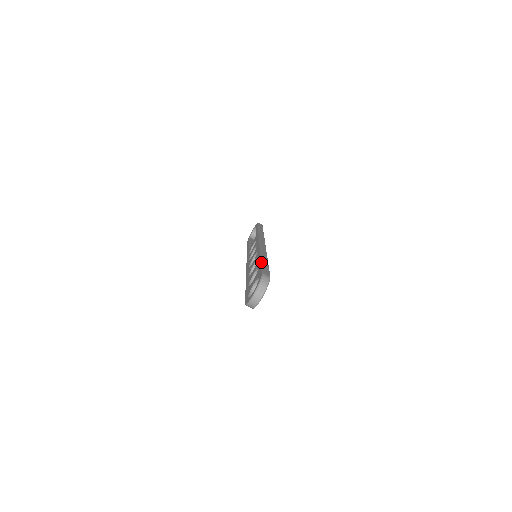
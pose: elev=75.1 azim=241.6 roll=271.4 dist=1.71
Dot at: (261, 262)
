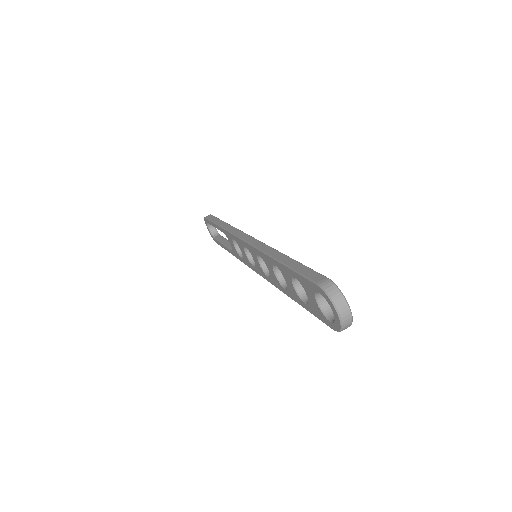
Dot at: (290, 269)
